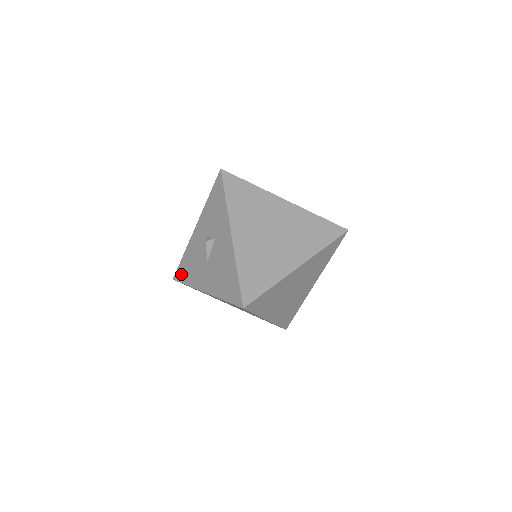
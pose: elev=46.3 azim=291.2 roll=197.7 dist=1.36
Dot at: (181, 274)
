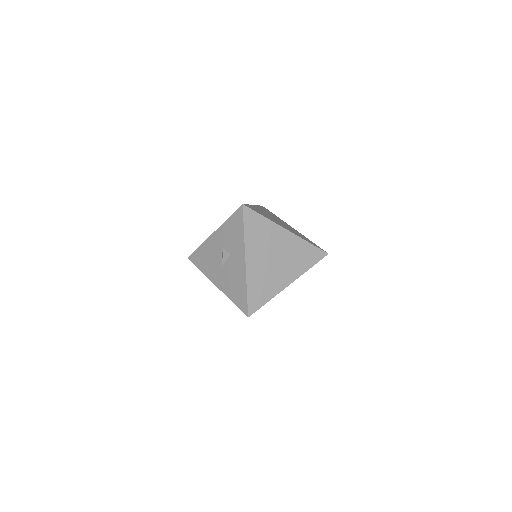
Dot at: (196, 260)
